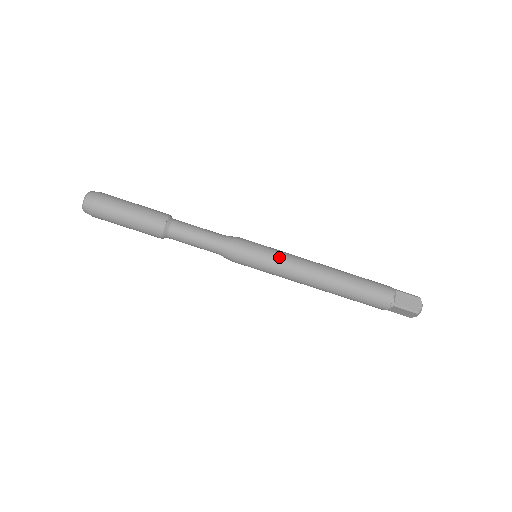
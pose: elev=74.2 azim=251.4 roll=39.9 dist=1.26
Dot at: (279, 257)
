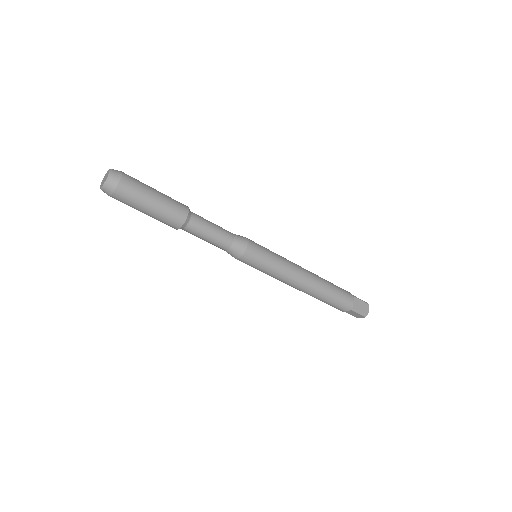
Dot at: (278, 261)
